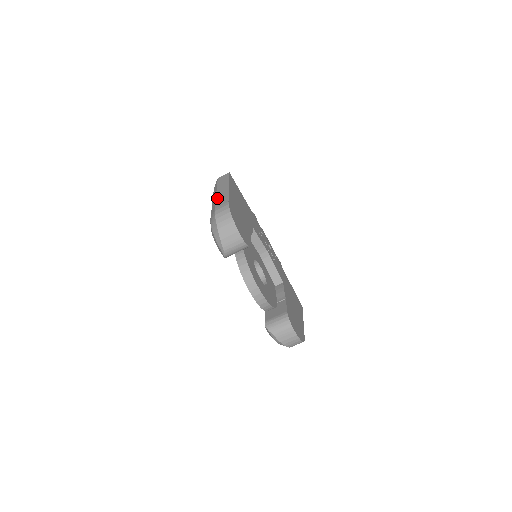
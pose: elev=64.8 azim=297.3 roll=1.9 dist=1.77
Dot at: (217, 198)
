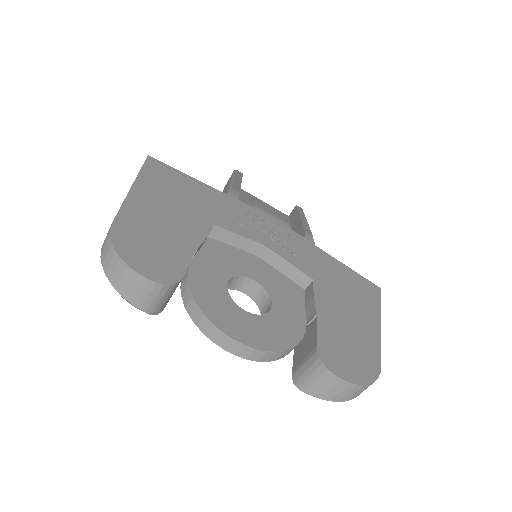
Dot at: occluded
